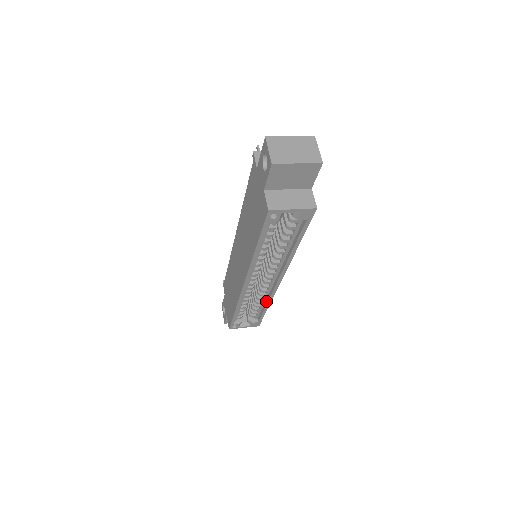
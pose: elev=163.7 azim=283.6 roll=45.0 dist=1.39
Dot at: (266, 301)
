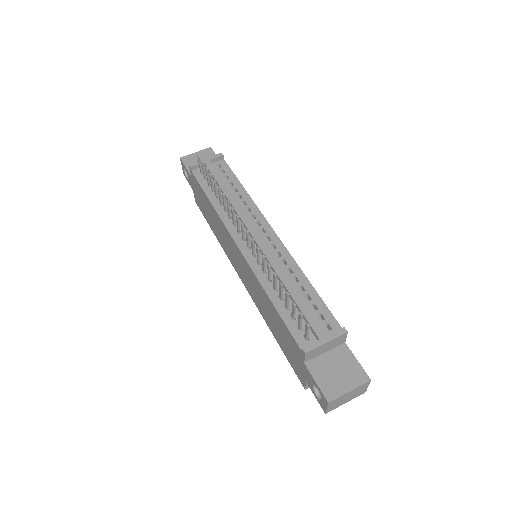
Dot at: occluded
